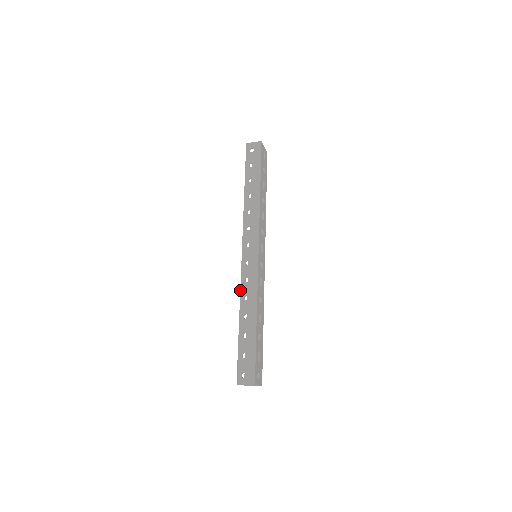
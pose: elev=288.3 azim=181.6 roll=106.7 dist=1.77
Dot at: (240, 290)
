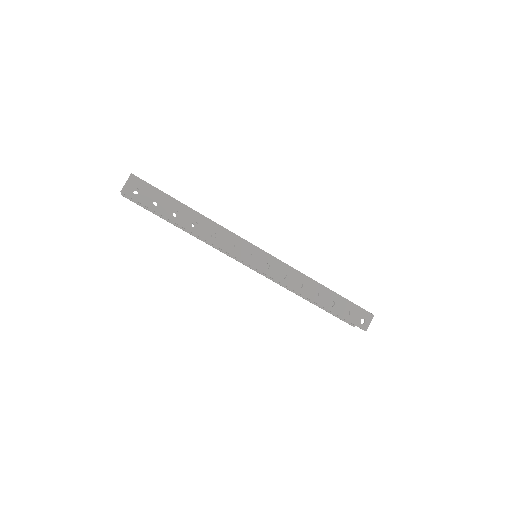
Dot at: occluded
